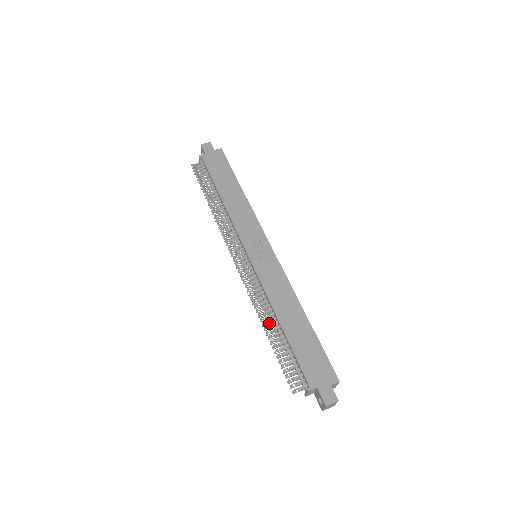
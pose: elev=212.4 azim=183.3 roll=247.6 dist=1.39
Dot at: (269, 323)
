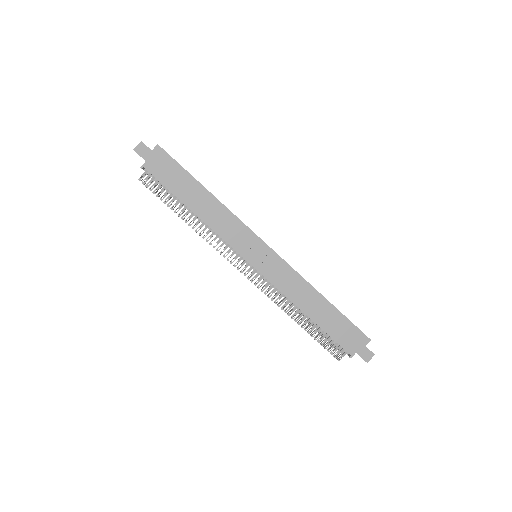
Dot at: (296, 314)
